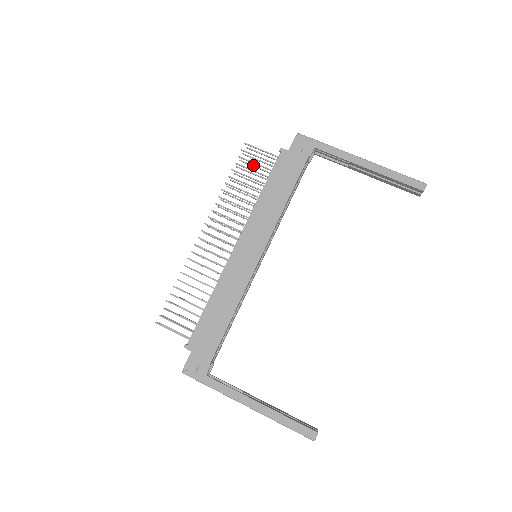
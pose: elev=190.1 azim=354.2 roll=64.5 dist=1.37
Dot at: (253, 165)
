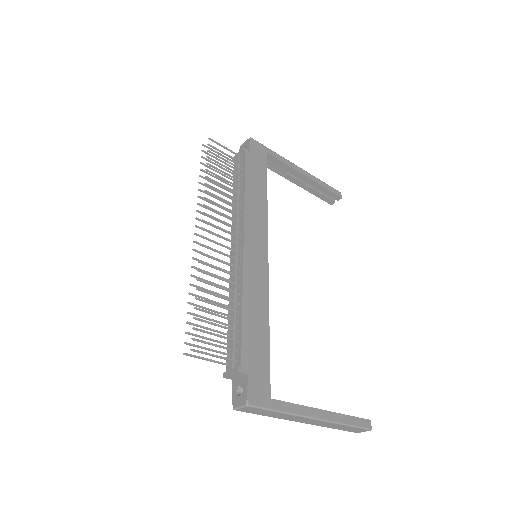
Dot at: occluded
